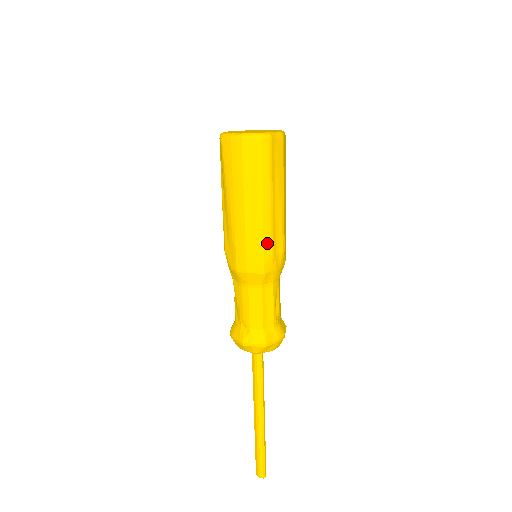
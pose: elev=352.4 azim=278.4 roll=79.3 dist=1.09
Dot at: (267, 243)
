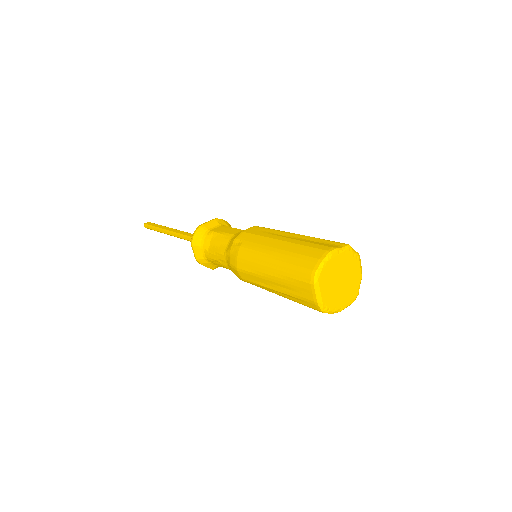
Dot at: occluded
